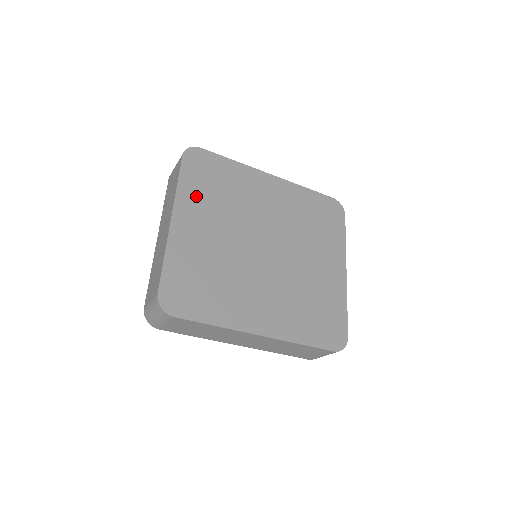
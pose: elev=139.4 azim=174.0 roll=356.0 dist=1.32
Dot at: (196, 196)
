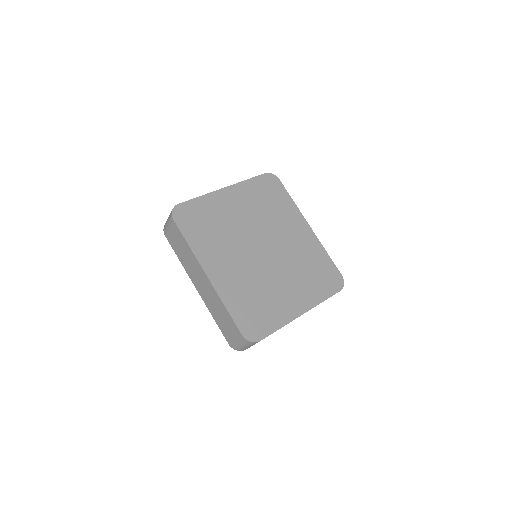
Dot at: (250, 193)
